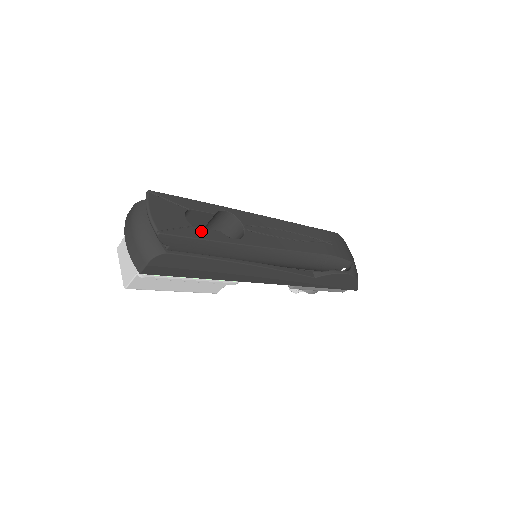
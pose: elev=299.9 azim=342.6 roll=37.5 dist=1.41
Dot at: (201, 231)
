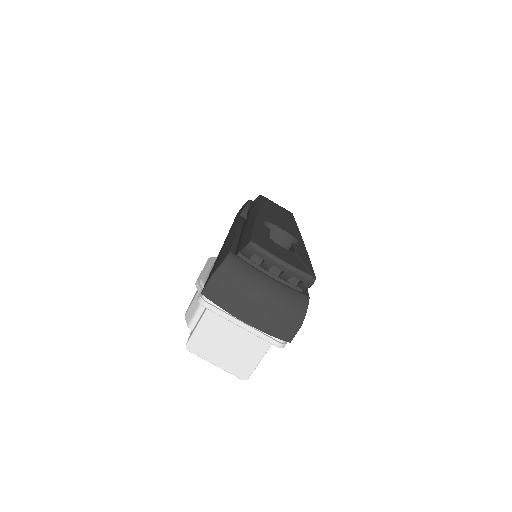
Dot at: (299, 253)
